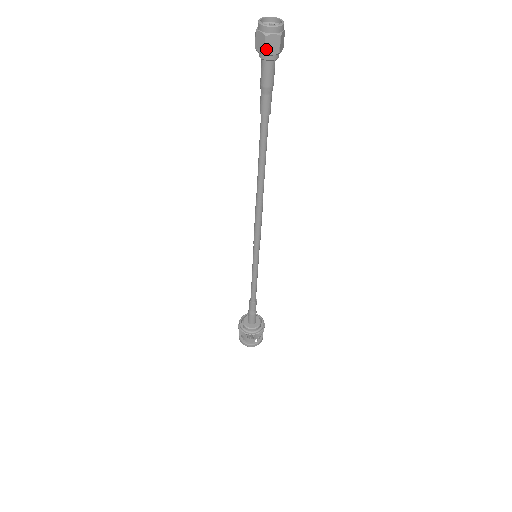
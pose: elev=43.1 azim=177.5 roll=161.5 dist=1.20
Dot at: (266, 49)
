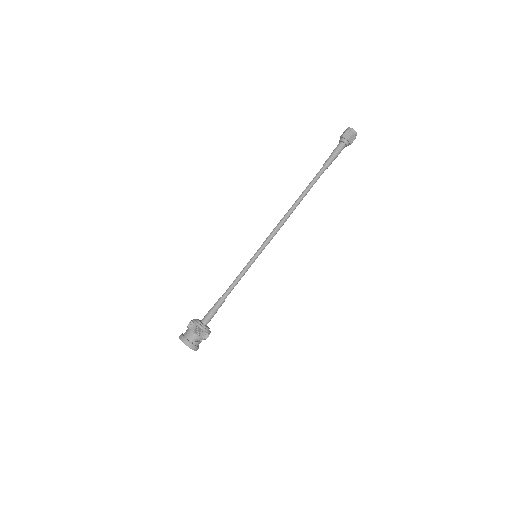
Dot at: (344, 134)
